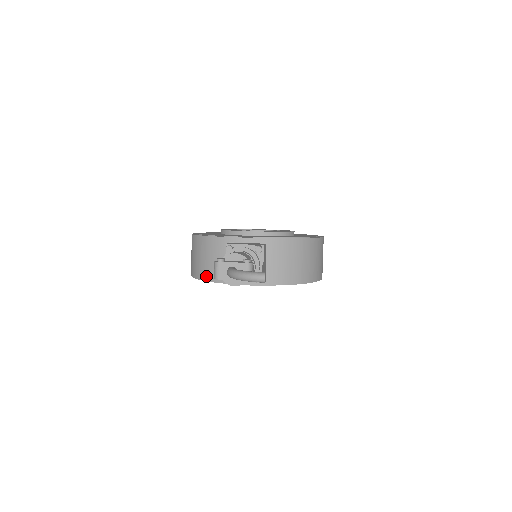
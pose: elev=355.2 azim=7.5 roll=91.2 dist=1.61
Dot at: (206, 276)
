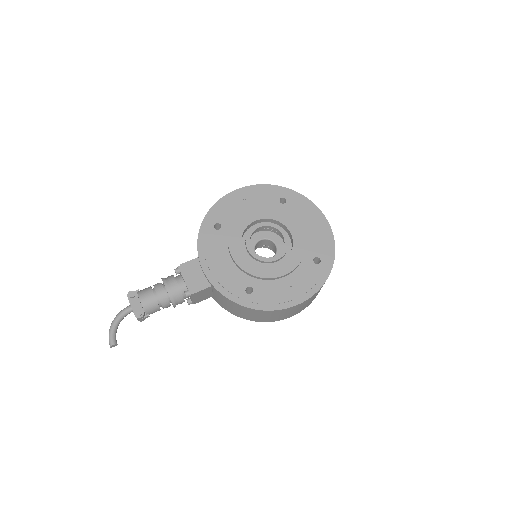
Dot at: occluded
